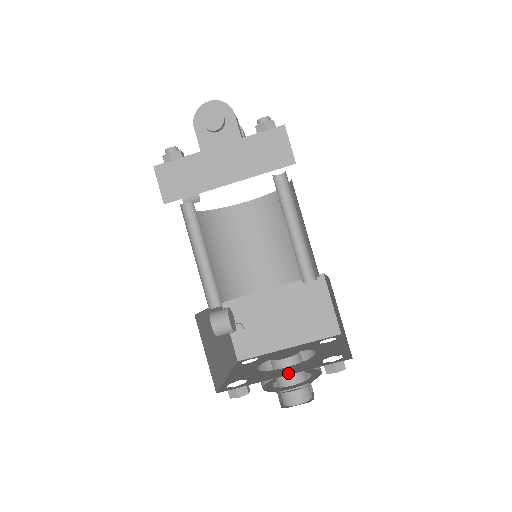
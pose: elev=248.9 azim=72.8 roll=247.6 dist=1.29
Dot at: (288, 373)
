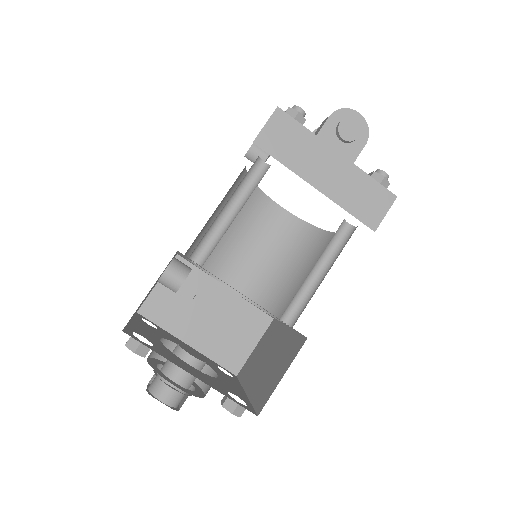
Dot at: (196, 375)
